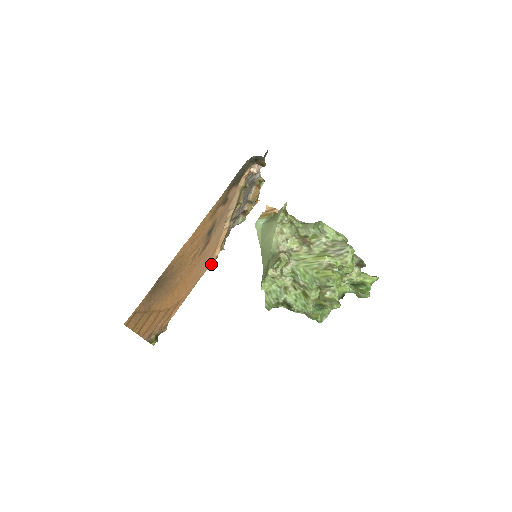
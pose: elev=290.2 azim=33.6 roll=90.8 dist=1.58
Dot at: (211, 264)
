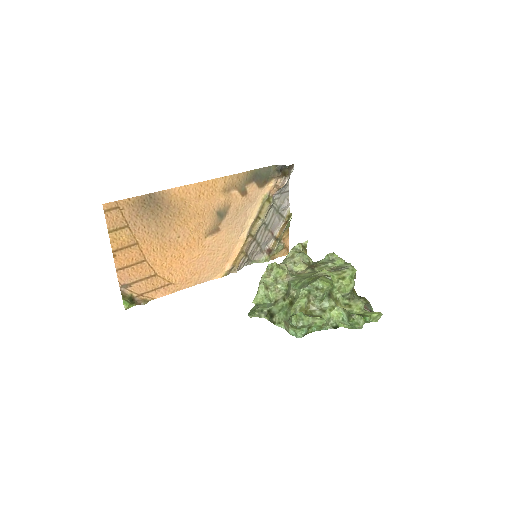
Dot at: (218, 277)
